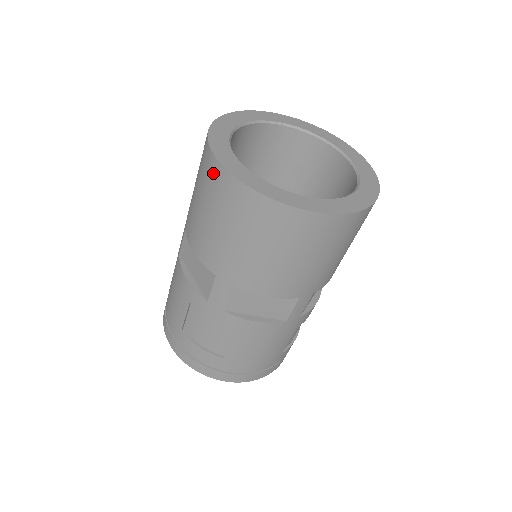
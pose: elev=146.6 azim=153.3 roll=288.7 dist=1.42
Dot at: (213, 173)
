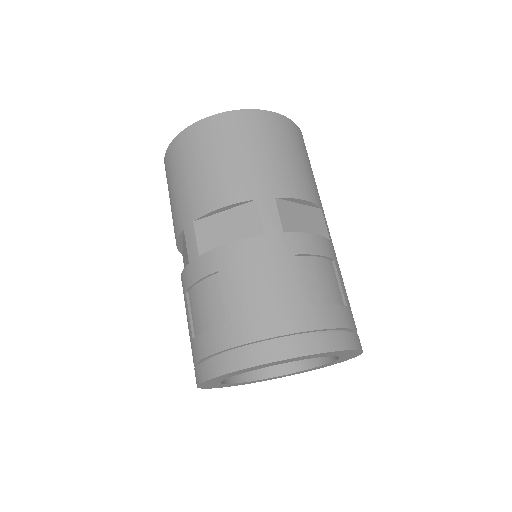
Dot at: occluded
